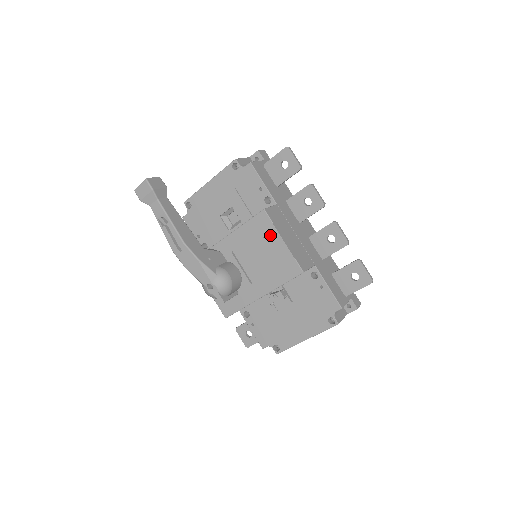
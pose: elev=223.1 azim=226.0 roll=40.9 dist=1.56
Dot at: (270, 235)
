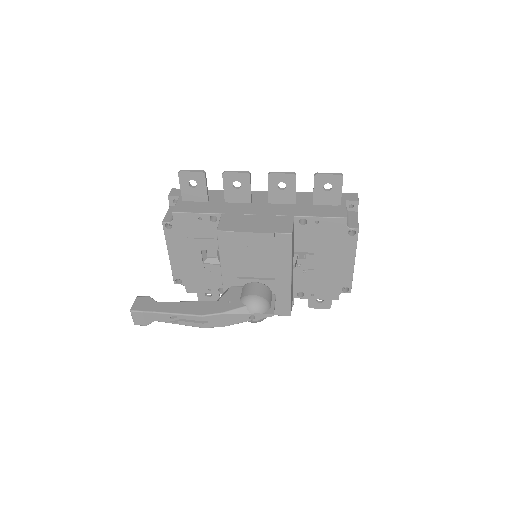
Dot at: (242, 240)
